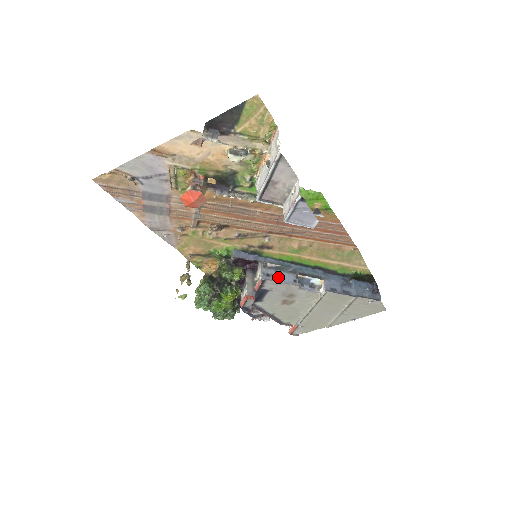
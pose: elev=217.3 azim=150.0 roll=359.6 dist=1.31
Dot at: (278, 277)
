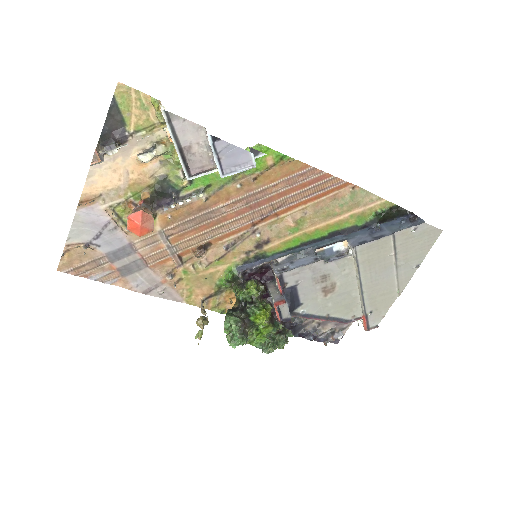
Dot at: (295, 265)
